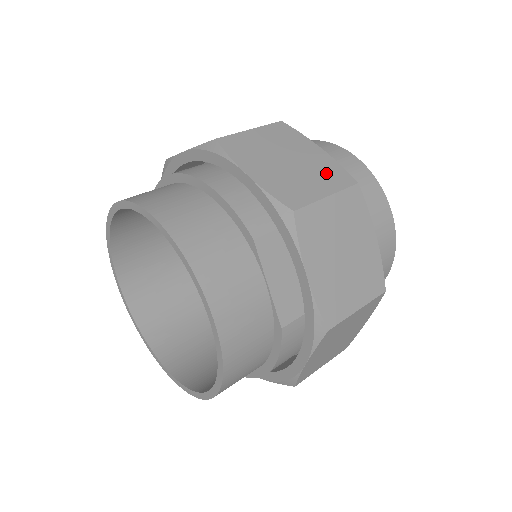
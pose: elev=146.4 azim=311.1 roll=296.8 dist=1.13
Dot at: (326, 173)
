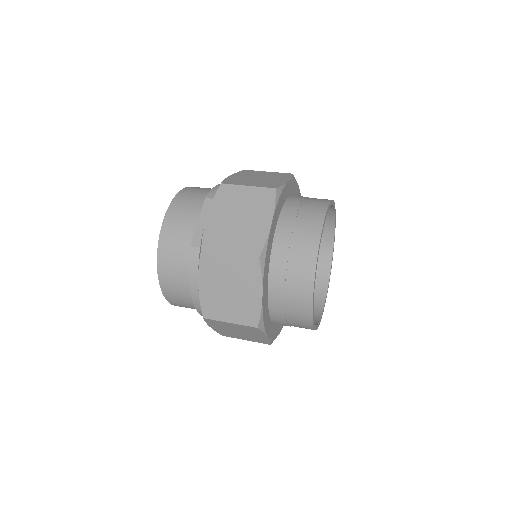
Dot at: (268, 183)
